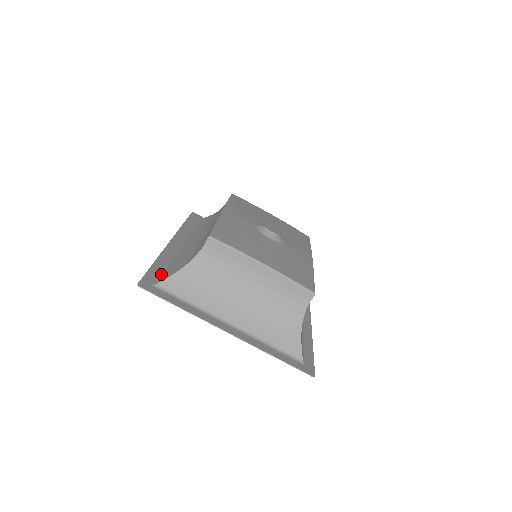
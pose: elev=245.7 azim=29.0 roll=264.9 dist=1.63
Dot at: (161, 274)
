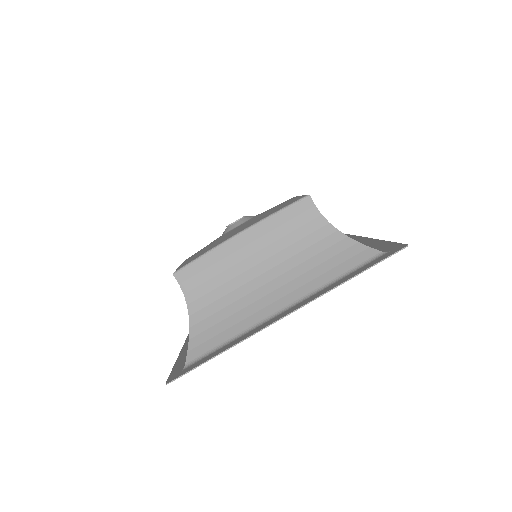
Dot at: occluded
